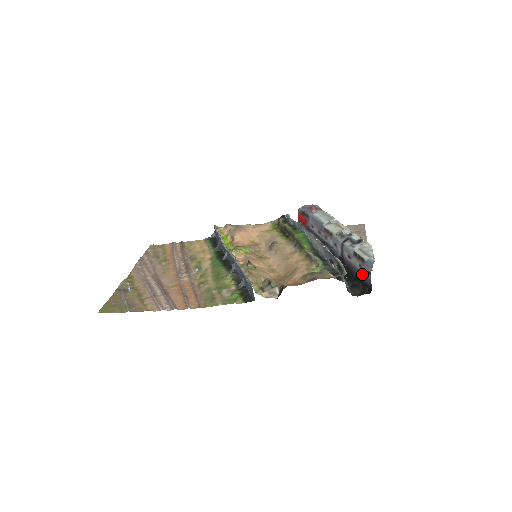
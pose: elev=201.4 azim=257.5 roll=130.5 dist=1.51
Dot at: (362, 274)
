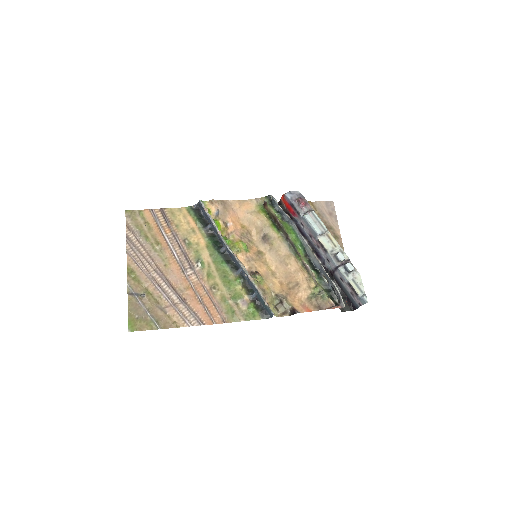
Dot at: (351, 298)
